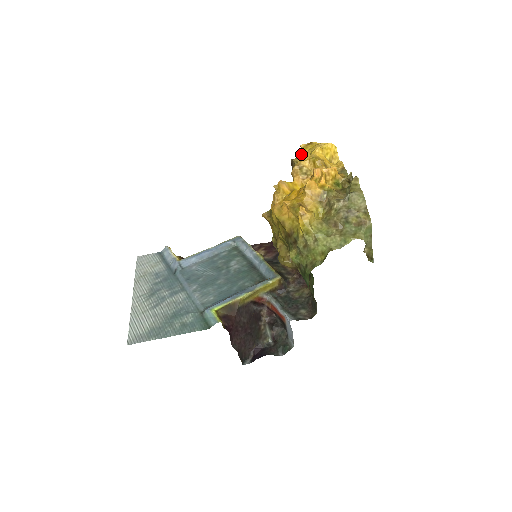
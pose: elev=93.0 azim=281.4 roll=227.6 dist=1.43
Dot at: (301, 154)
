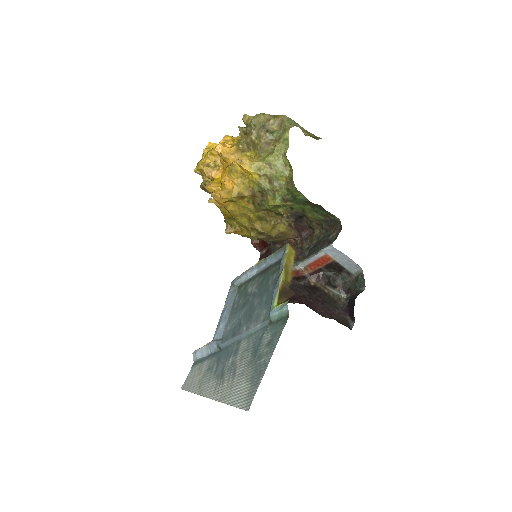
Dot at: occluded
